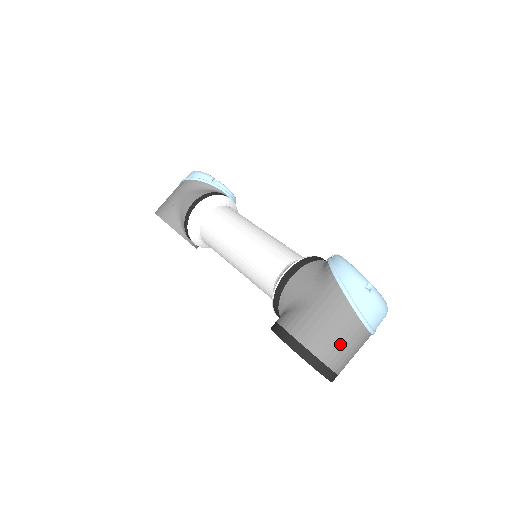
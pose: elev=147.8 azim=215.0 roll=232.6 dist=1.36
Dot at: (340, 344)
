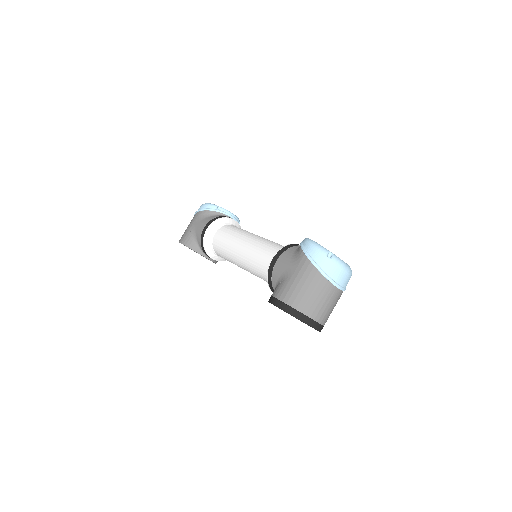
Dot at: (316, 300)
